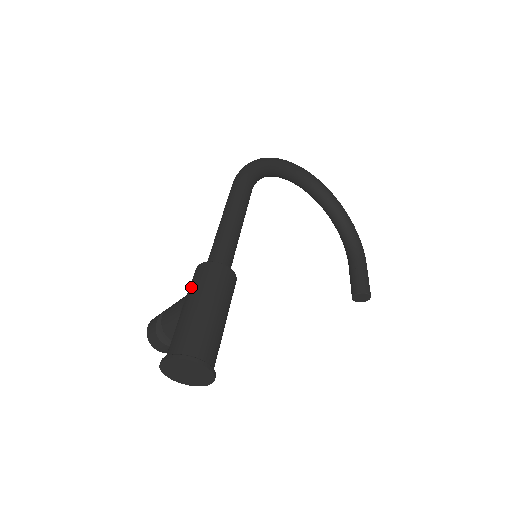
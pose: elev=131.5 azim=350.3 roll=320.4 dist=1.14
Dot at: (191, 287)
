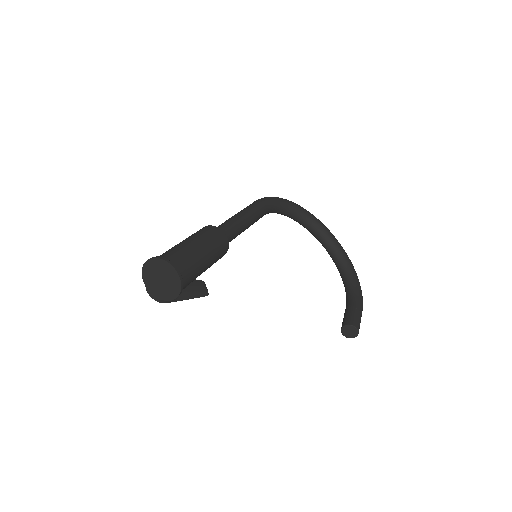
Dot at: (189, 236)
